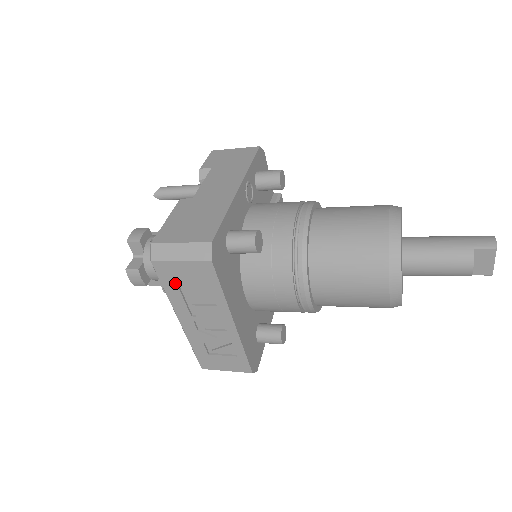
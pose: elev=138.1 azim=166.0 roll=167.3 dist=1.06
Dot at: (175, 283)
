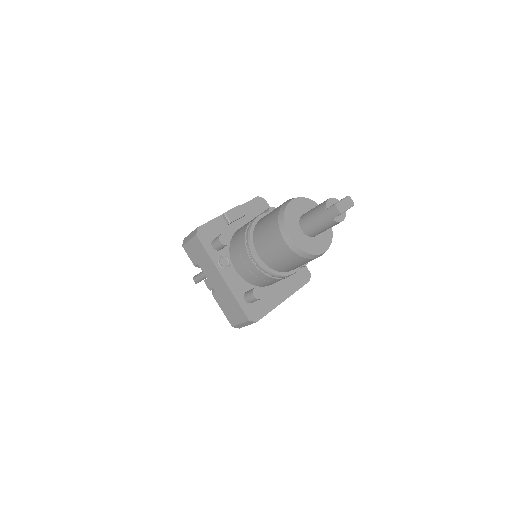
Dot at: occluded
